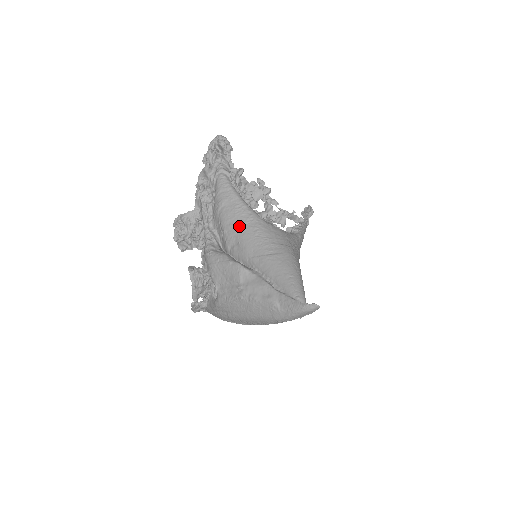
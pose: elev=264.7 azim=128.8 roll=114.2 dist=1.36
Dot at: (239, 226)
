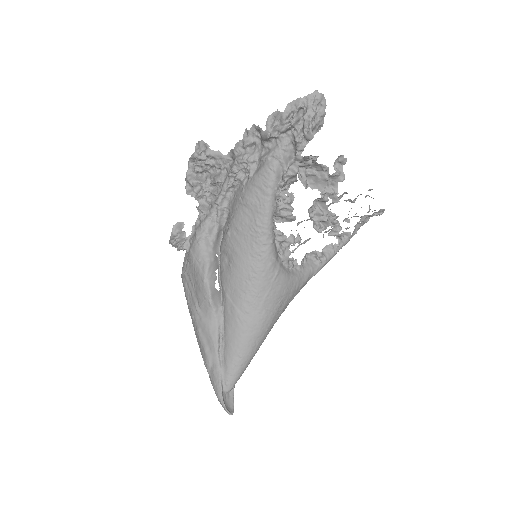
Dot at: (242, 250)
